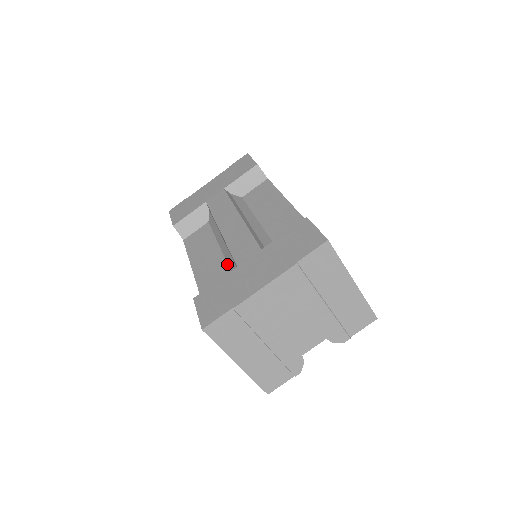
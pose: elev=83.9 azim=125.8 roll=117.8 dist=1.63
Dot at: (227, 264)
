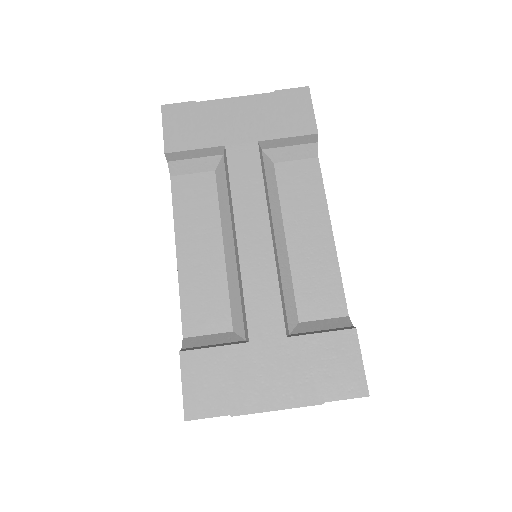
Dot at: (228, 291)
